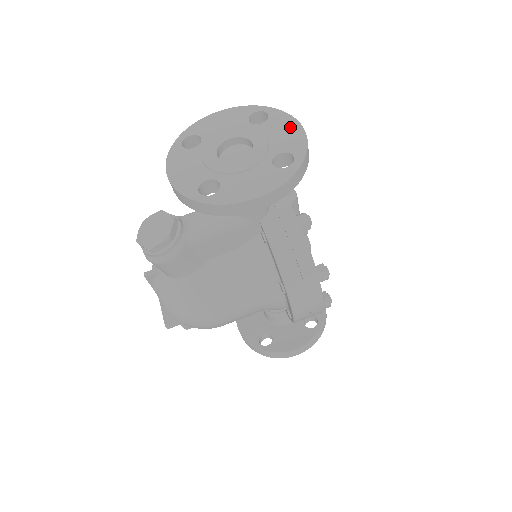
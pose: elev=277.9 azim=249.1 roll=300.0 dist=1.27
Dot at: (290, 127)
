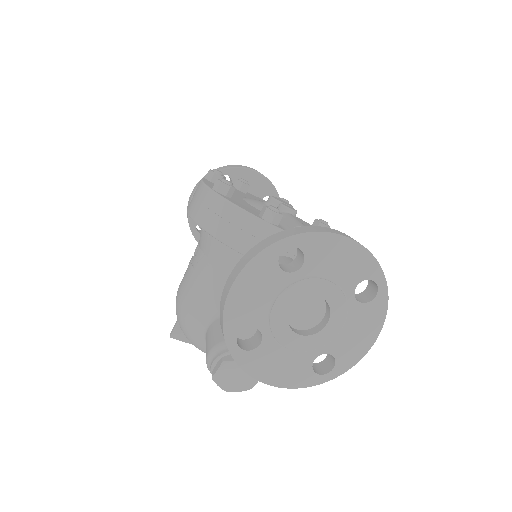
Dot at: (340, 249)
